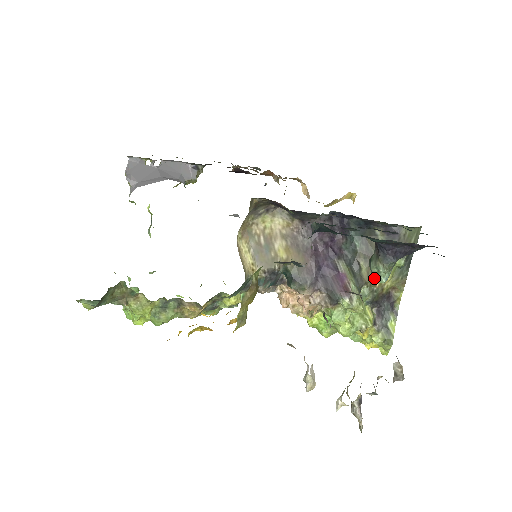
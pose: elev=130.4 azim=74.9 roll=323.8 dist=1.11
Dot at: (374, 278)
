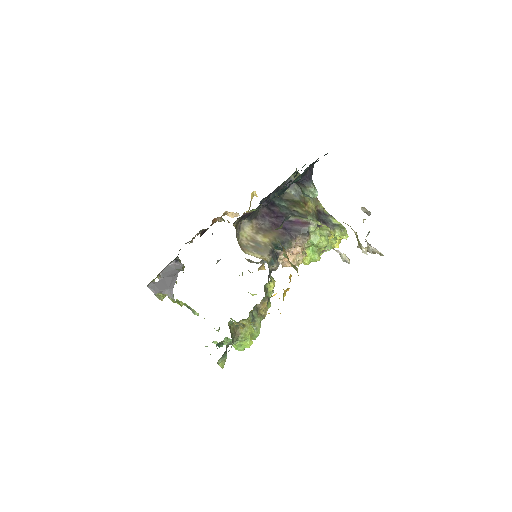
Dot at: (313, 197)
